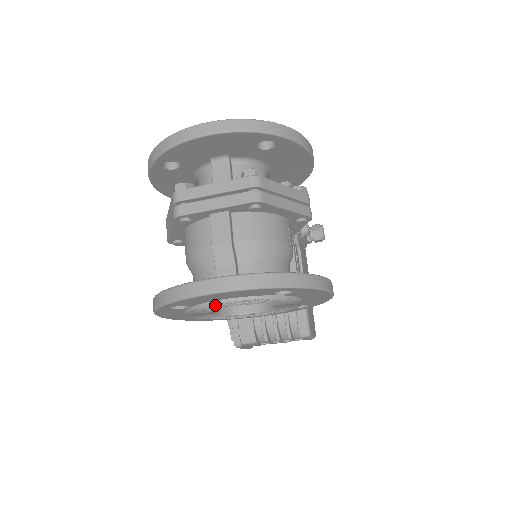
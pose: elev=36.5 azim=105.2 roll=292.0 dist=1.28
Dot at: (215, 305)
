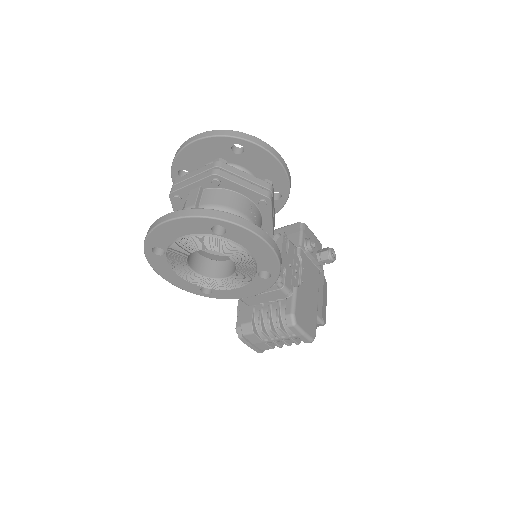
Dot at: (178, 245)
